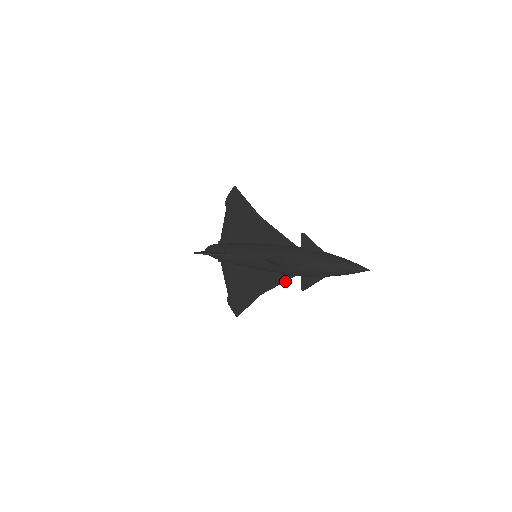
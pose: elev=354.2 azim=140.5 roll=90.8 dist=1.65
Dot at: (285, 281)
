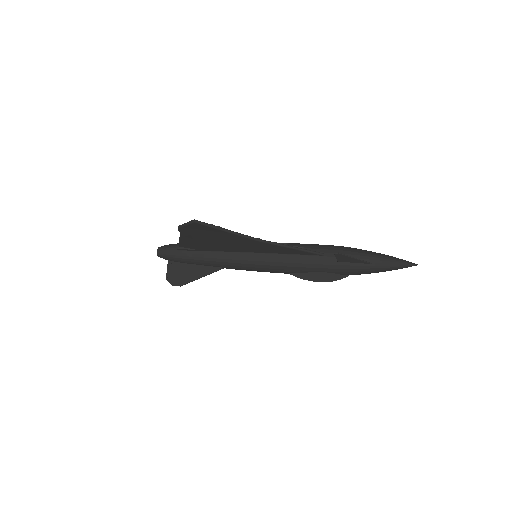
Dot at: occluded
